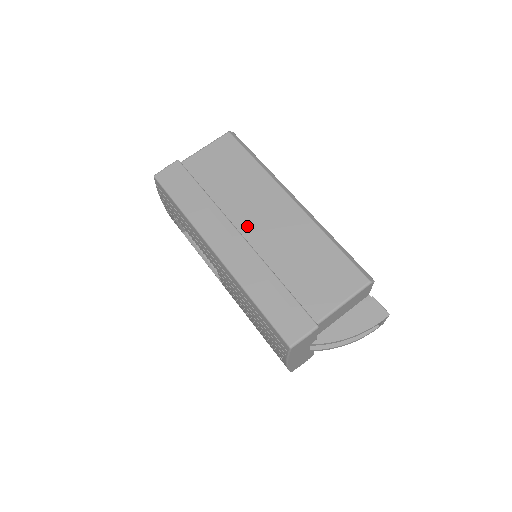
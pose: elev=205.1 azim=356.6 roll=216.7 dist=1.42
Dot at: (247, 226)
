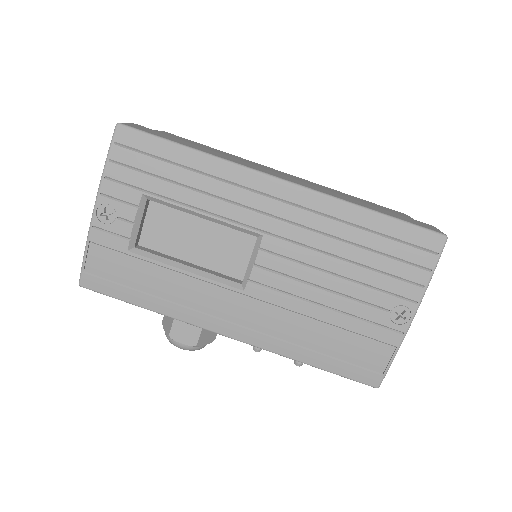
Dot at: occluded
